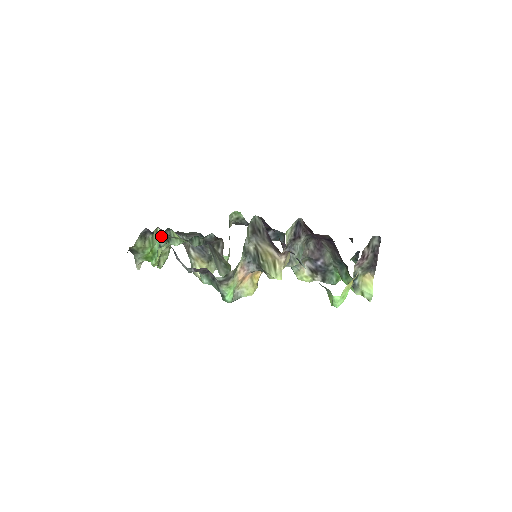
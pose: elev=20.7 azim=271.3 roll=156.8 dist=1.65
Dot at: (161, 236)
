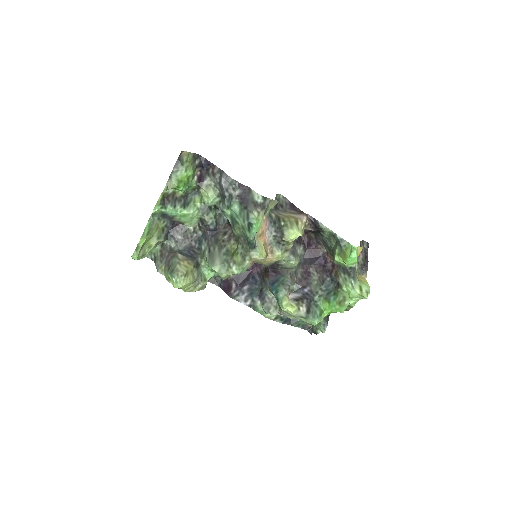
Dot at: (195, 182)
